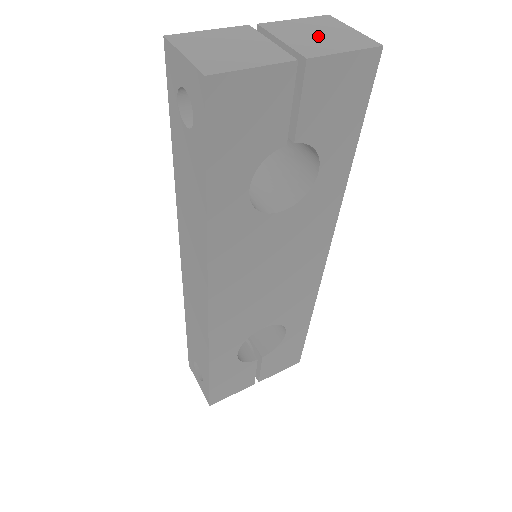
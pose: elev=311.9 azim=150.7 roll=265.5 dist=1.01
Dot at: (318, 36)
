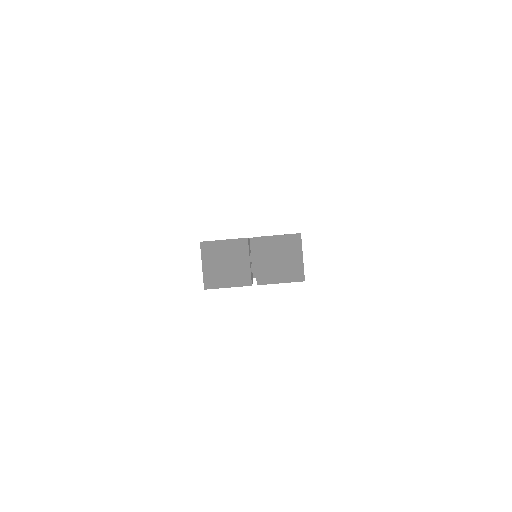
Dot at: (277, 261)
